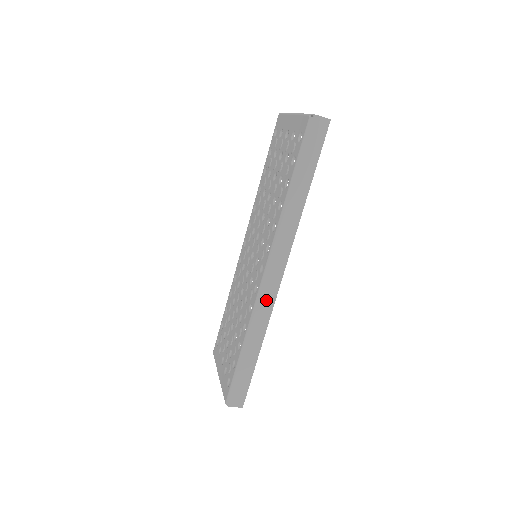
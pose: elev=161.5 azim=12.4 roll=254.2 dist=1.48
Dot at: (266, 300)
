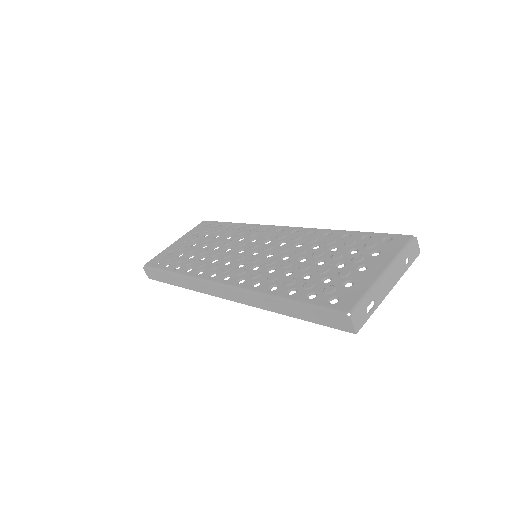
Dot at: (206, 288)
